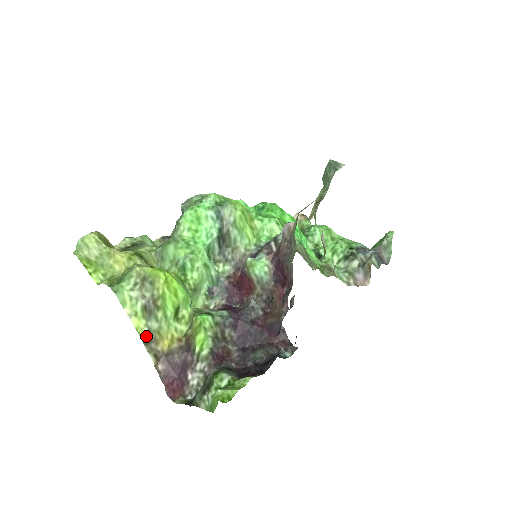
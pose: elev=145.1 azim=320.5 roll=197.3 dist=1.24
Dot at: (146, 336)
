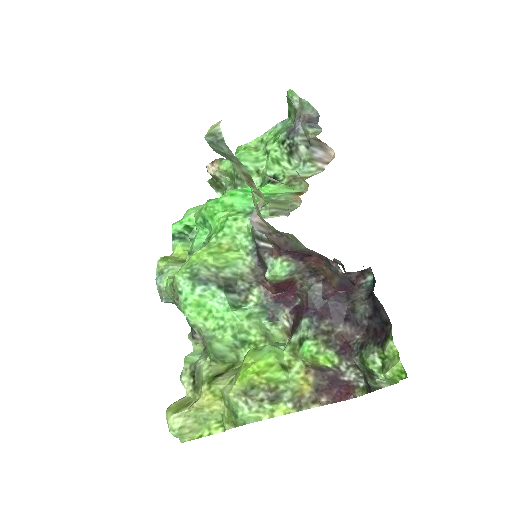
Dot at: (294, 406)
